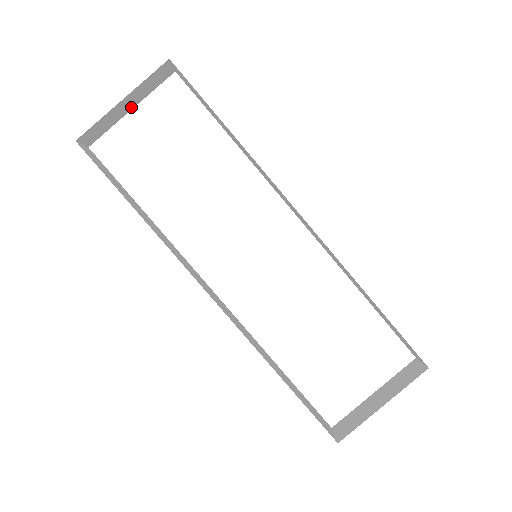
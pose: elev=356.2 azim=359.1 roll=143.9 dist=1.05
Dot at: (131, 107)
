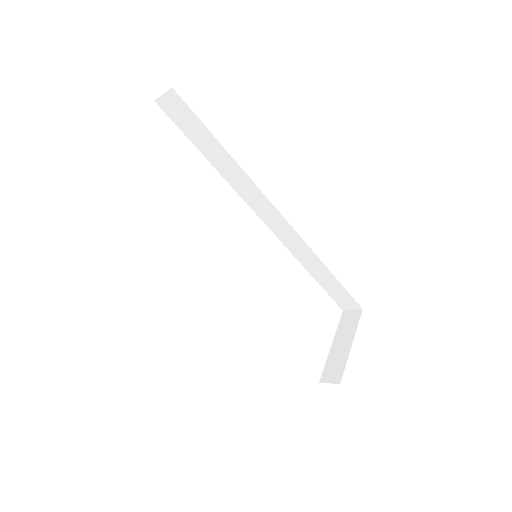
Dot at: occluded
